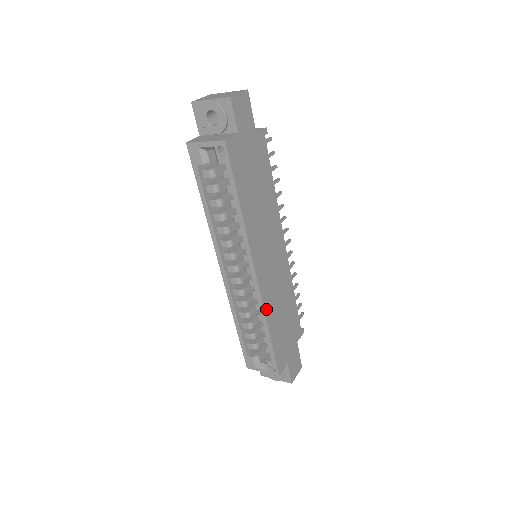
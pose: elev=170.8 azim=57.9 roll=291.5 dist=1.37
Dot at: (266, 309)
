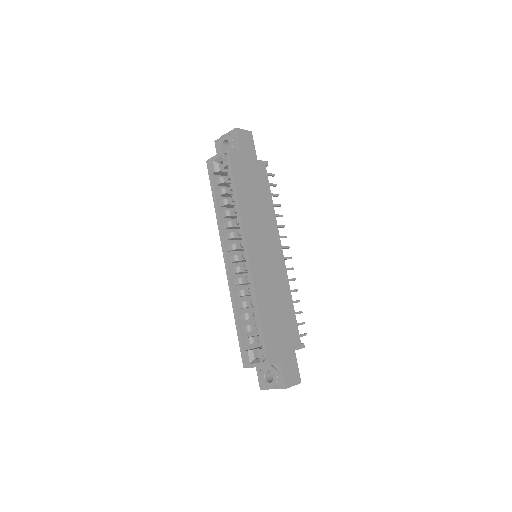
Dot at: (257, 289)
